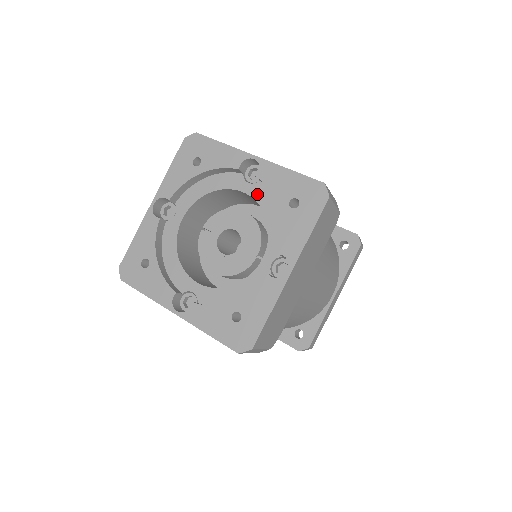
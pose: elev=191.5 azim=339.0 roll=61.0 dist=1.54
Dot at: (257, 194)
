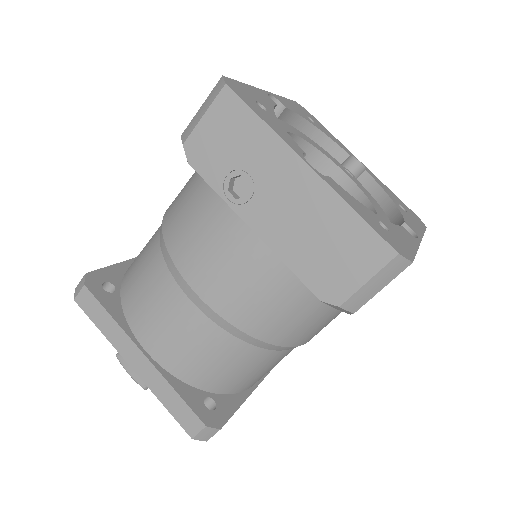
Dot at: (357, 183)
